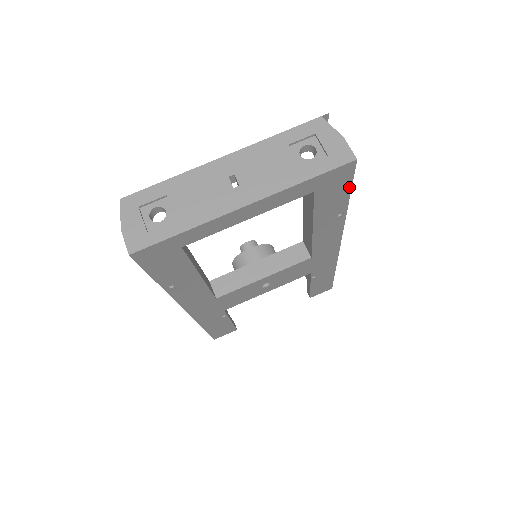
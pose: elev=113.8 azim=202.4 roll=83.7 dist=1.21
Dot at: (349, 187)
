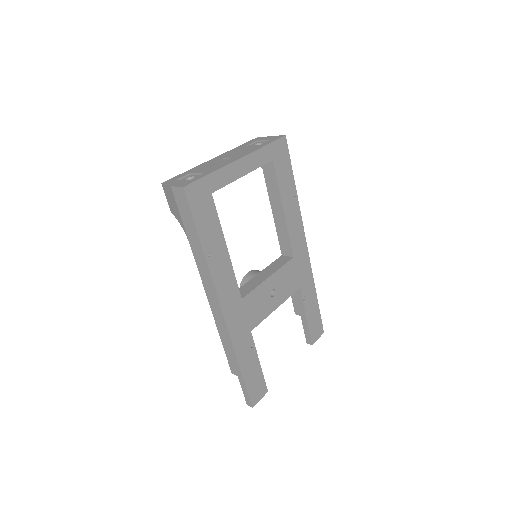
Dot at: (290, 165)
